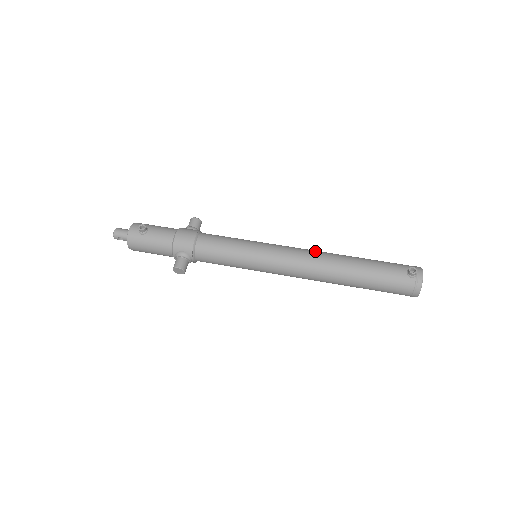
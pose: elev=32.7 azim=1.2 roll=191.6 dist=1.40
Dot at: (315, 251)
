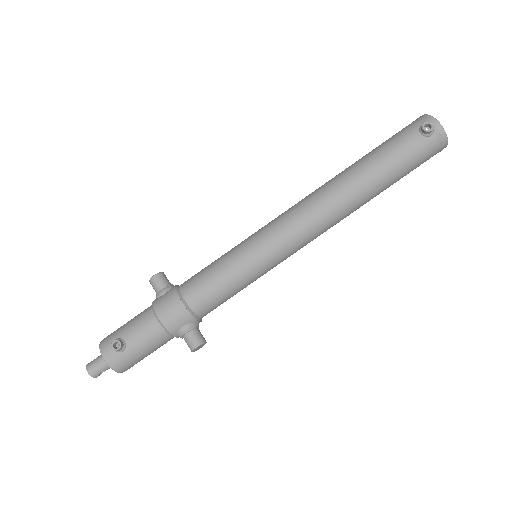
Dot at: (312, 197)
